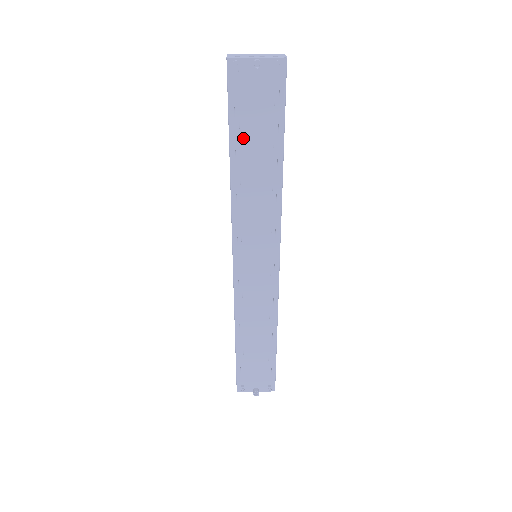
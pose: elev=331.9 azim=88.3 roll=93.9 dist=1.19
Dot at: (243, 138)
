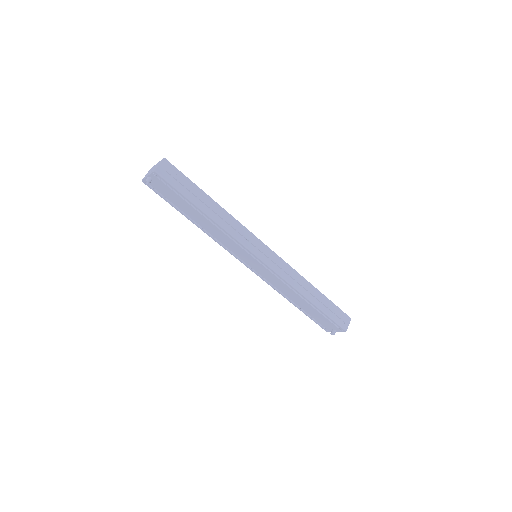
Dot at: (182, 209)
